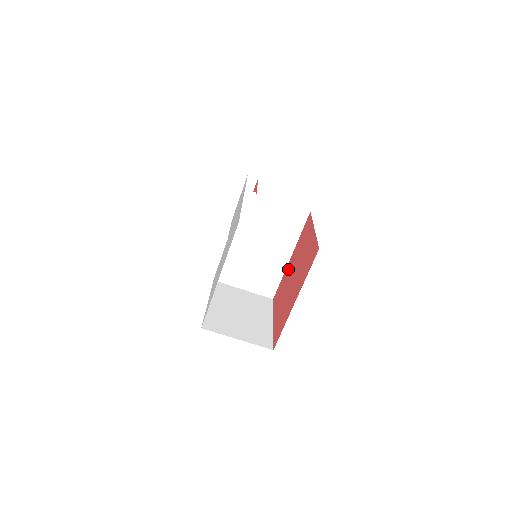
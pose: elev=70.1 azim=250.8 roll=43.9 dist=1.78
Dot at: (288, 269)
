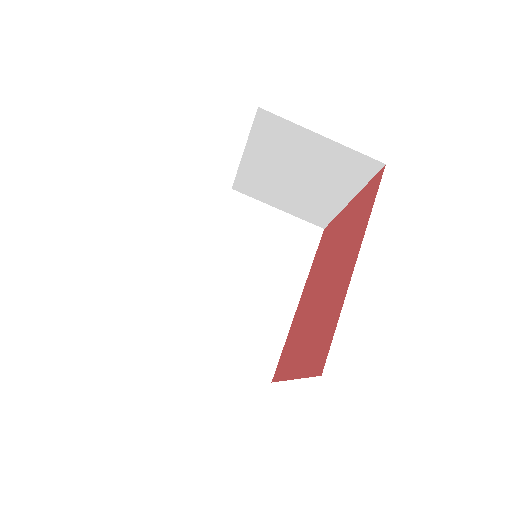
Dot at: (300, 308)
